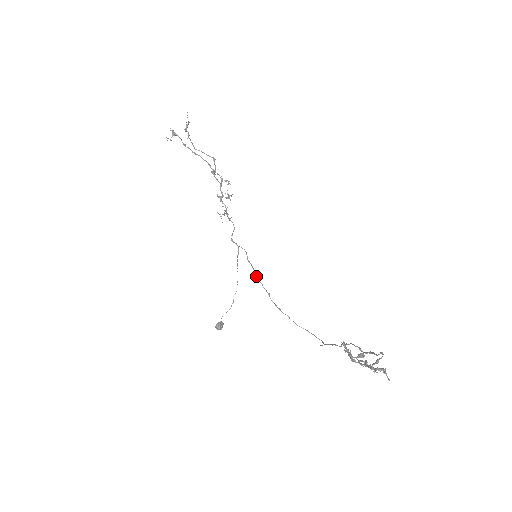
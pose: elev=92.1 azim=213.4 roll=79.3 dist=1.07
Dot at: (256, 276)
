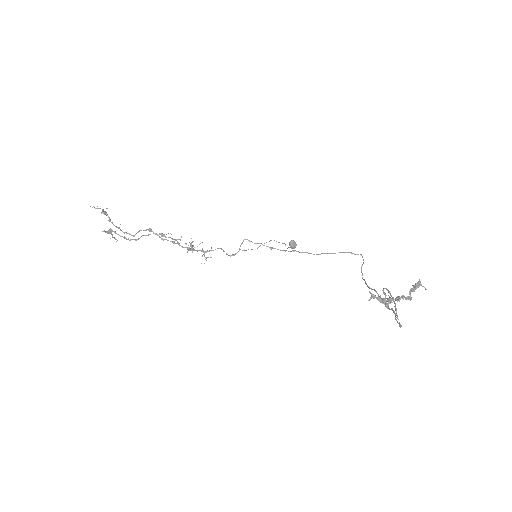
Dot at: occluded
